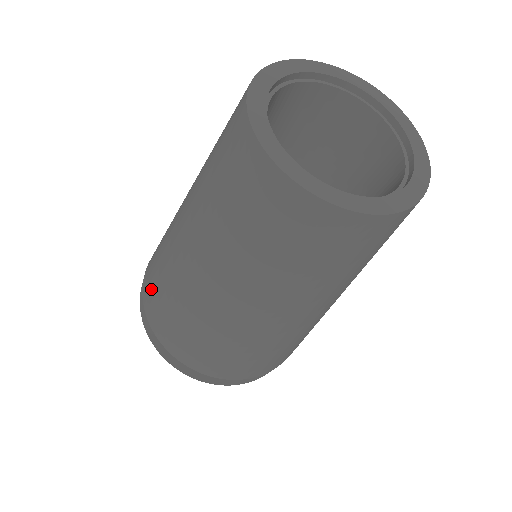
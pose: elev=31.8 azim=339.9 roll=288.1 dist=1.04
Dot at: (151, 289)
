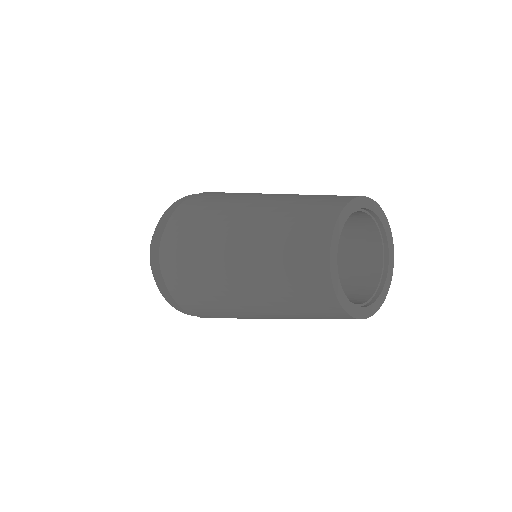
Dot at: (177, 244)
